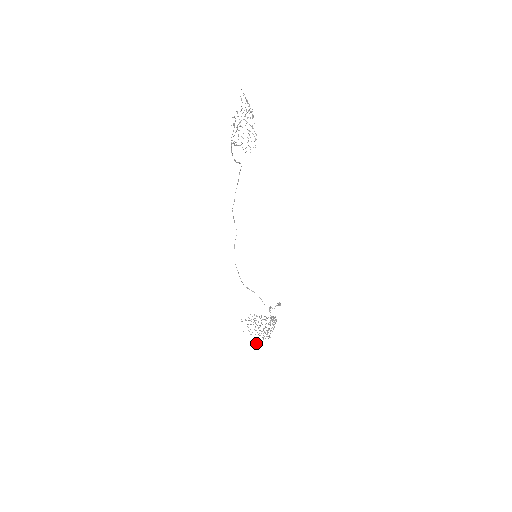
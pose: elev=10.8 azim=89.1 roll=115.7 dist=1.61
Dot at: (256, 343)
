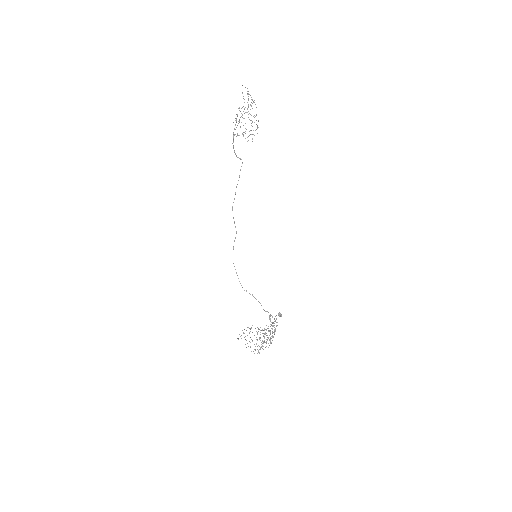
Dot at: occluded
